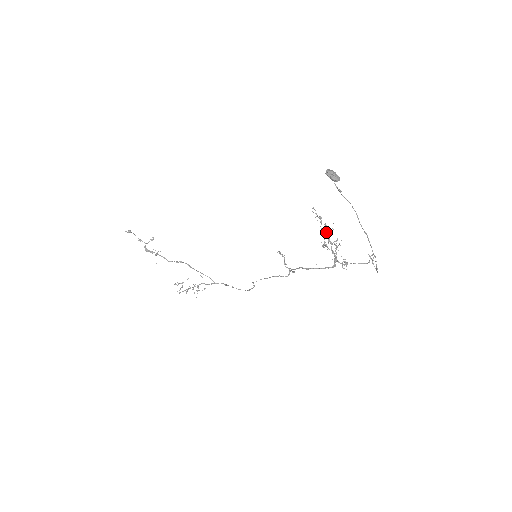
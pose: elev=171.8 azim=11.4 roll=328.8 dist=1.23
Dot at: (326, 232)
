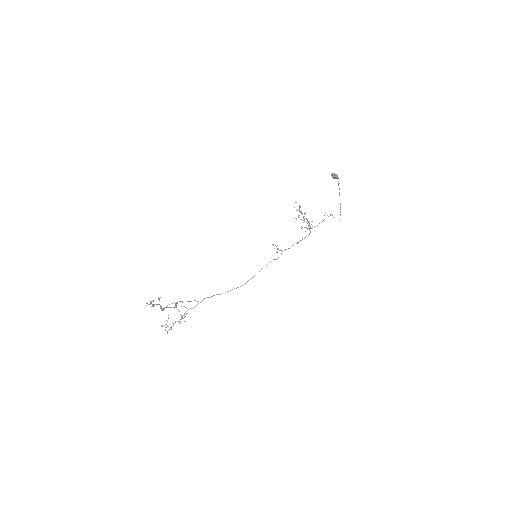
Dot at: occluded
